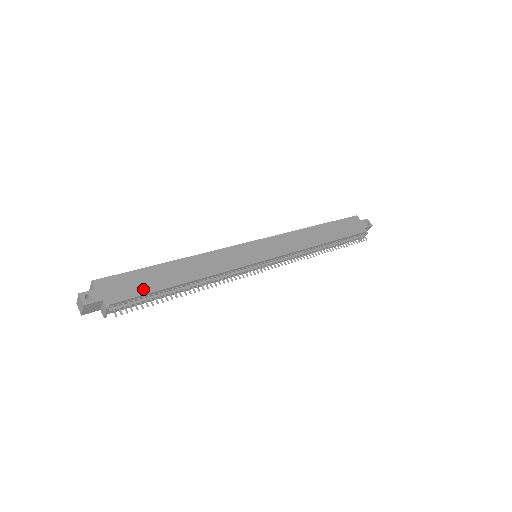
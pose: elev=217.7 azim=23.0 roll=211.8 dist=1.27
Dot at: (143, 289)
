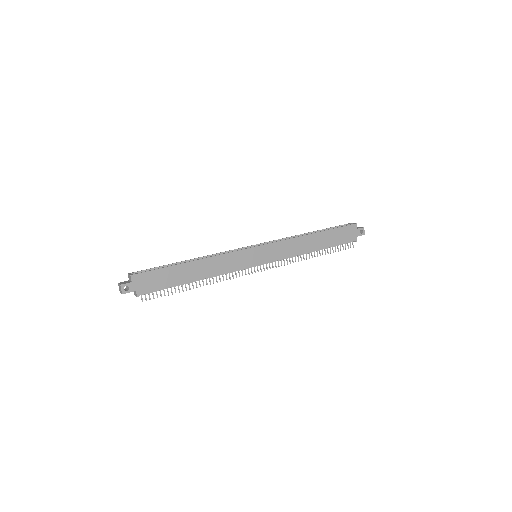
Dot at: (164, 284)
